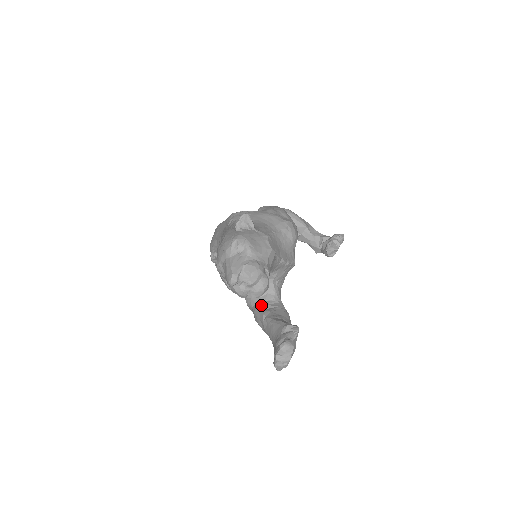
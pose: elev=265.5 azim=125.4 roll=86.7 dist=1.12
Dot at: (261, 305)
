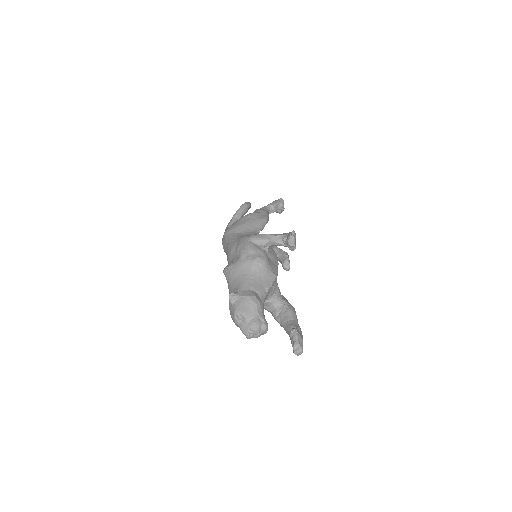
Dot at: (274, 314)
